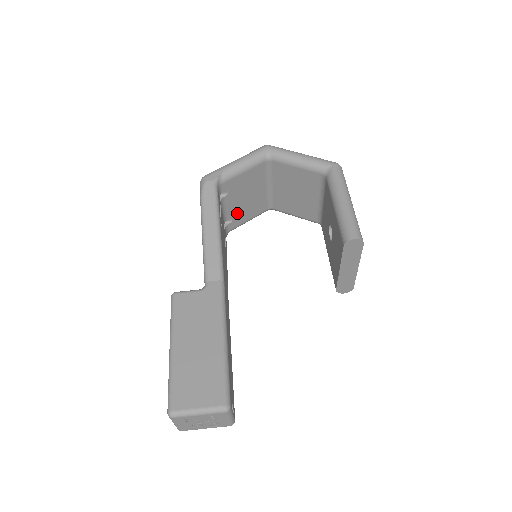
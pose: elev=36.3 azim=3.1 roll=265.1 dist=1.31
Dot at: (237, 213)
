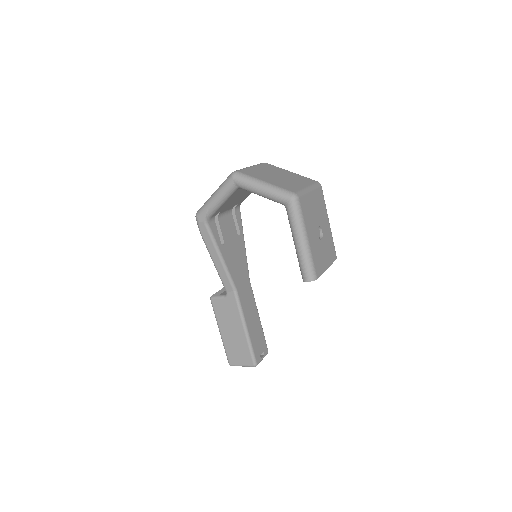
Dot at: (238, 201)
